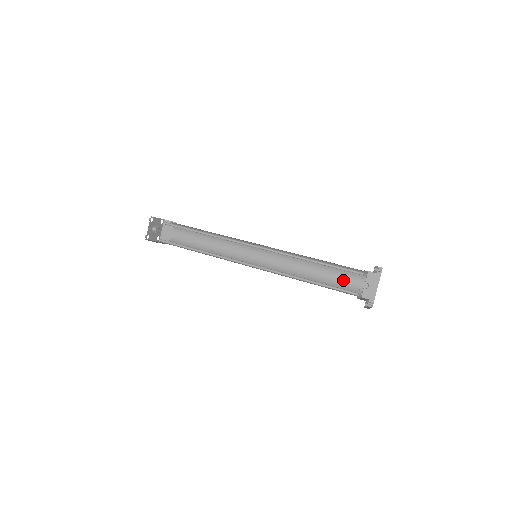
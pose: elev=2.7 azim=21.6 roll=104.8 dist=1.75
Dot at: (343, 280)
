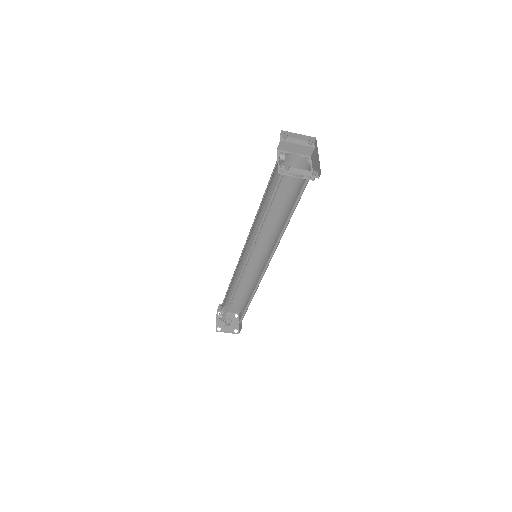
Dot at: occluded
